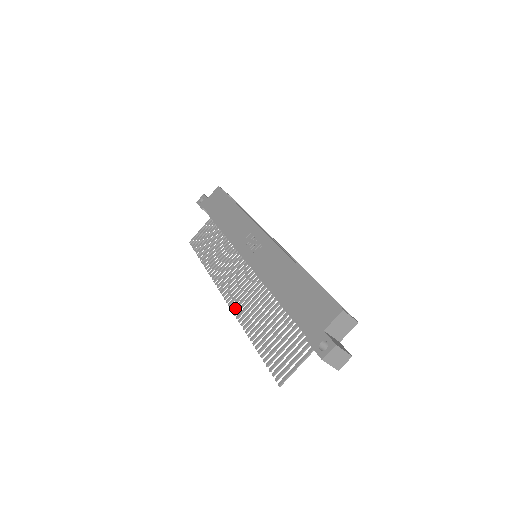
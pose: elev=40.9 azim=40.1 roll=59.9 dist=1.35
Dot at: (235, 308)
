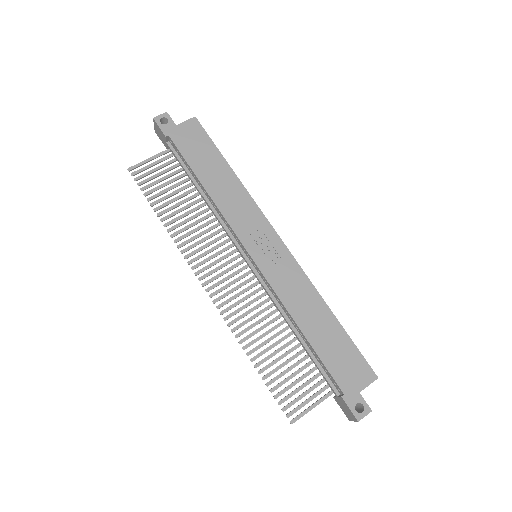
Dot at: (226, 311)
